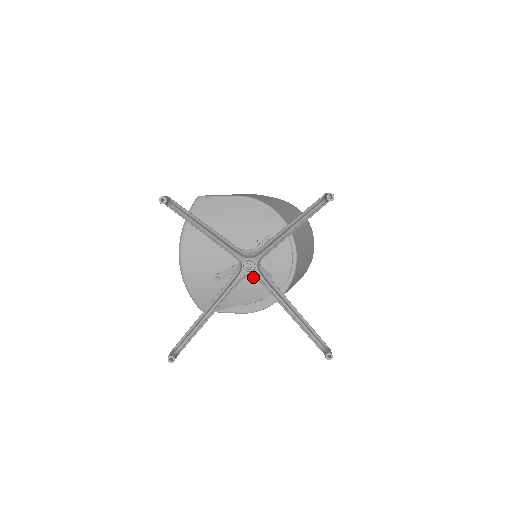
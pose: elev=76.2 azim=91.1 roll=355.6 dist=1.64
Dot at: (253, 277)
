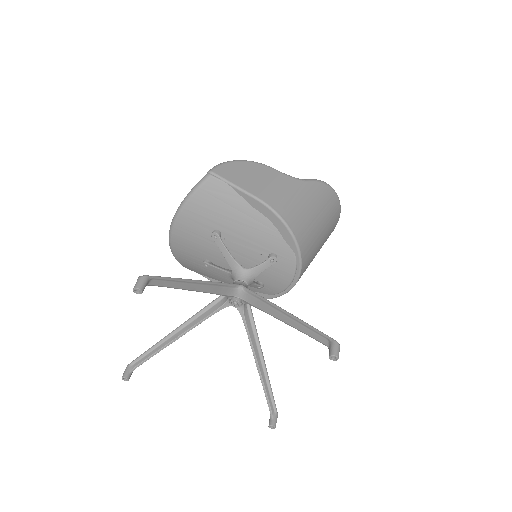
Dot at: occluded
